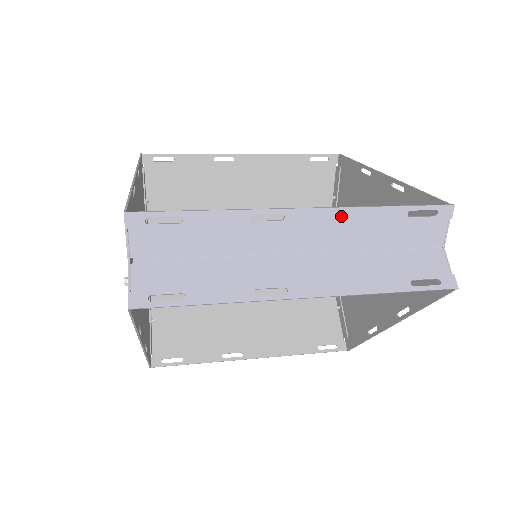
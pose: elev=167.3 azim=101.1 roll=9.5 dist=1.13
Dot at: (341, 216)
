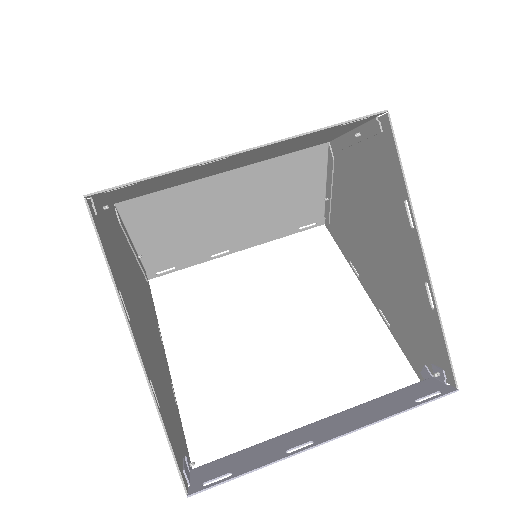
Dot at: (360, 425)
